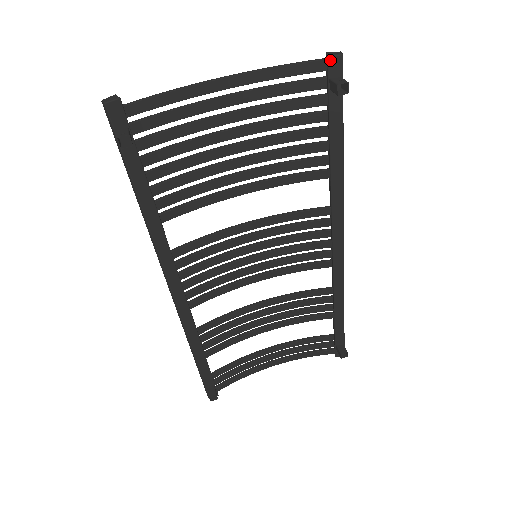
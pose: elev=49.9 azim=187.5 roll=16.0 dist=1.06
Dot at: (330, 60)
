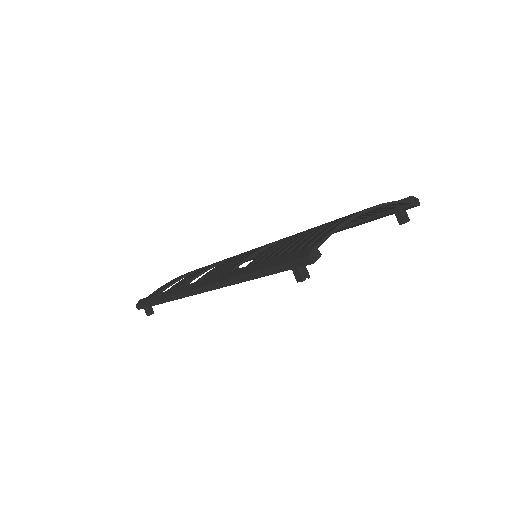
Dot at: (412, 206)
